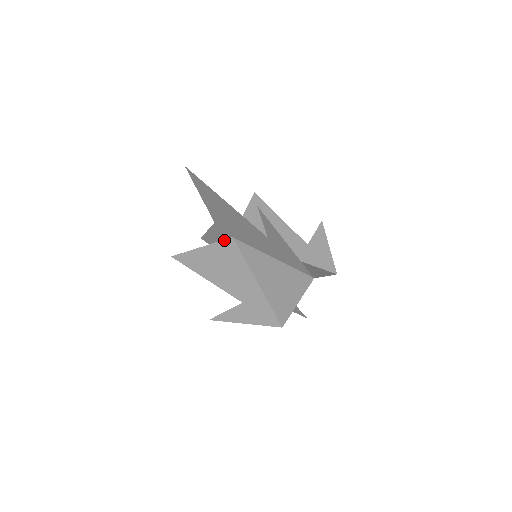
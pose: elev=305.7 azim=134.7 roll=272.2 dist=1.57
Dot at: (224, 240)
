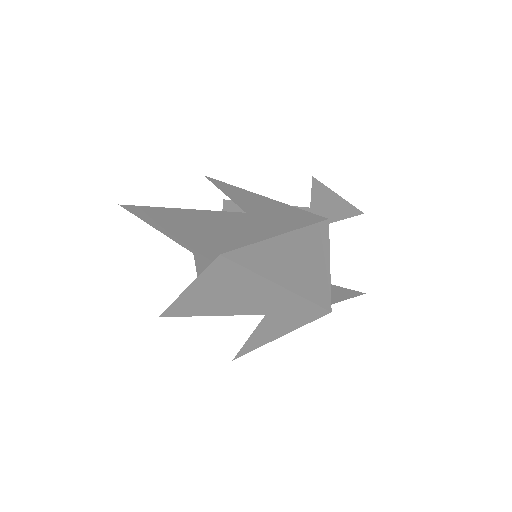
Dot at: (211, 263)
